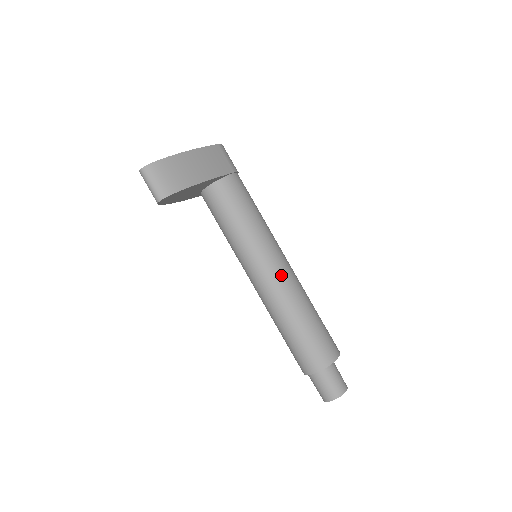
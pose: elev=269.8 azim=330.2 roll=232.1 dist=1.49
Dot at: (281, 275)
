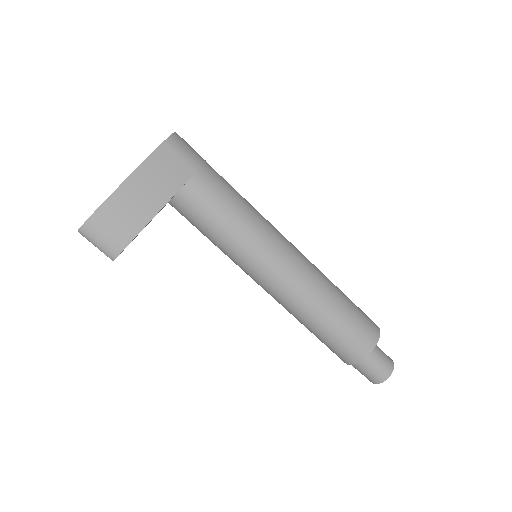
Dot at: (288, 279)
